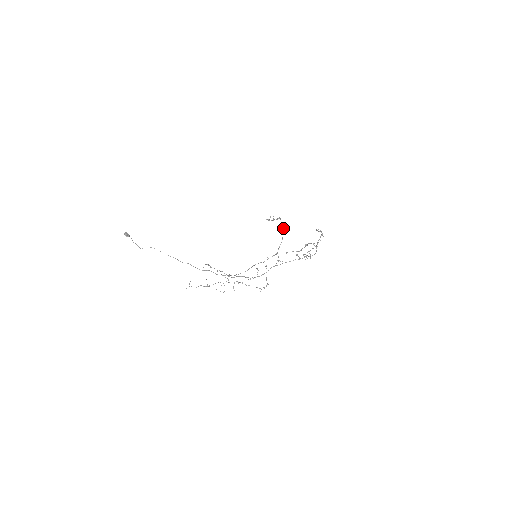
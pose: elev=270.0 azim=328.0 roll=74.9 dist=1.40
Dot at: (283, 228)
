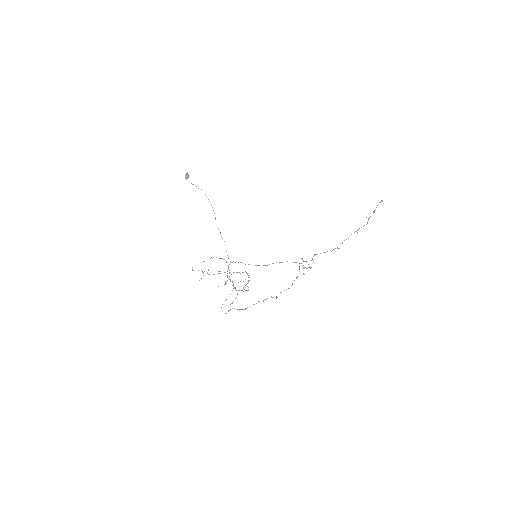
Dot at: (249, 277)
